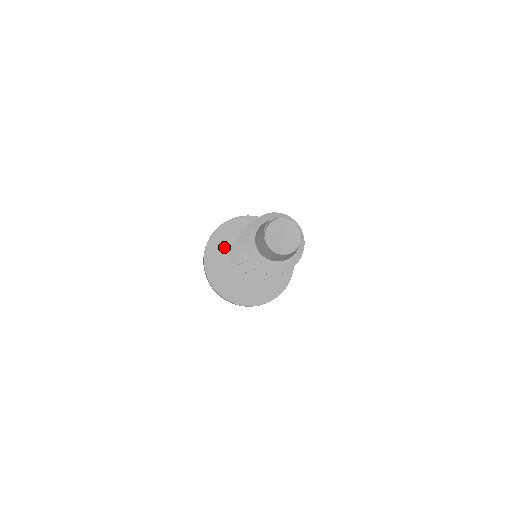
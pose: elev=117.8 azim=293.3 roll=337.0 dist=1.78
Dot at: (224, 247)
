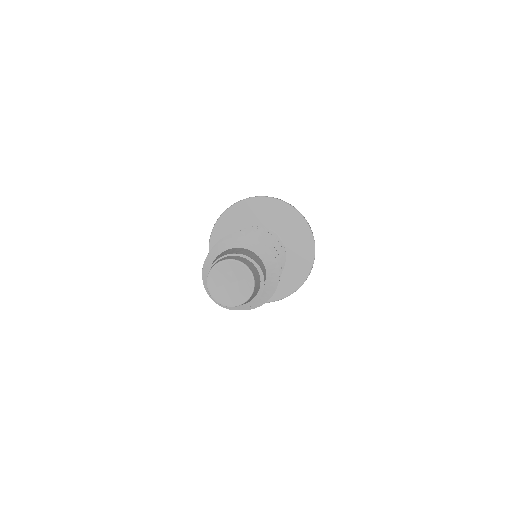
Dot at: occluded
